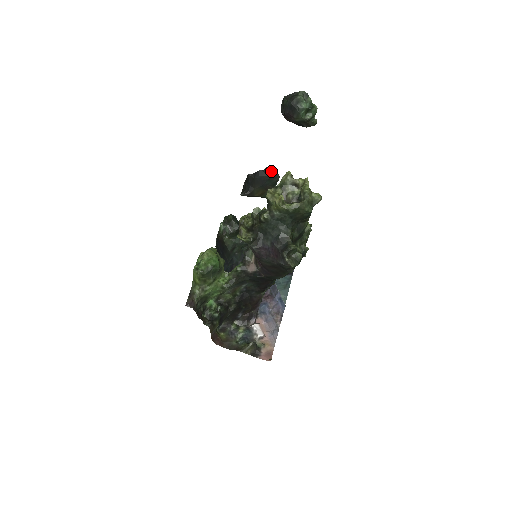
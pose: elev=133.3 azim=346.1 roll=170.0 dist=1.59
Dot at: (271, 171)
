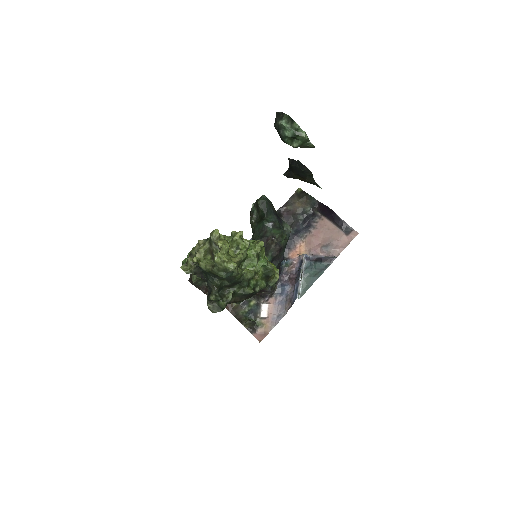
Dot at: (302, 165)
